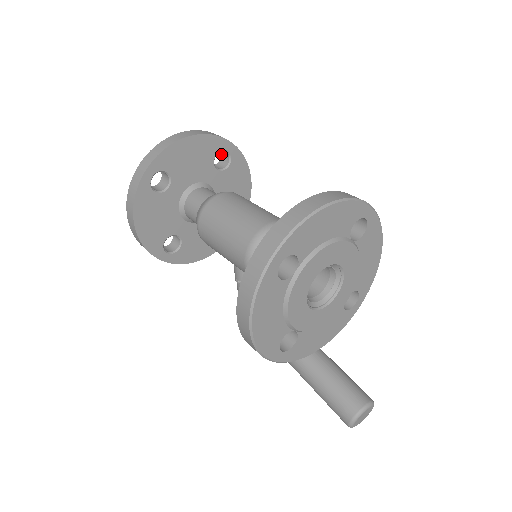
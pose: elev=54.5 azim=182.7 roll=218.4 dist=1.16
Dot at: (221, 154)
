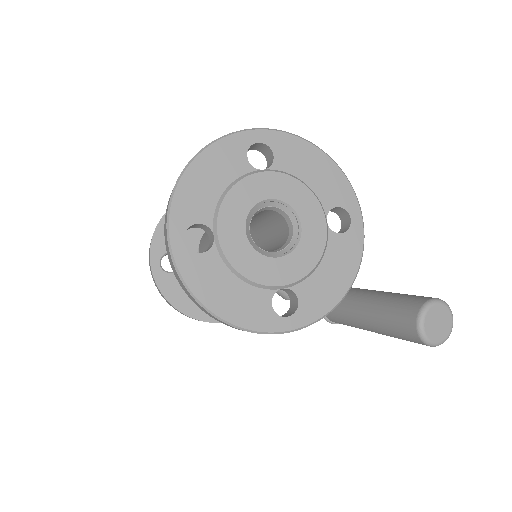
Dot at: occluded
